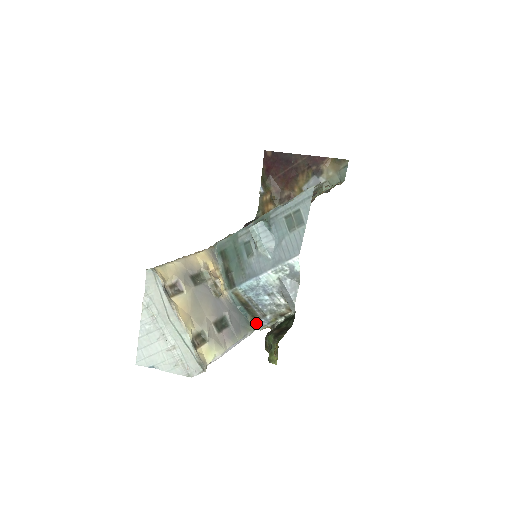
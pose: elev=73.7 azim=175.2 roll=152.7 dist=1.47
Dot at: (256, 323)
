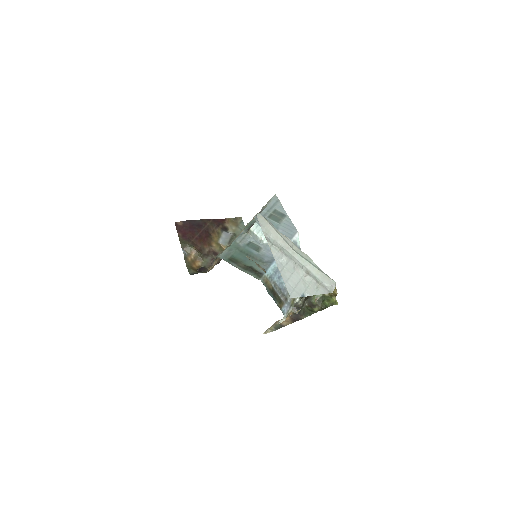
Dot at: (282, 310)
